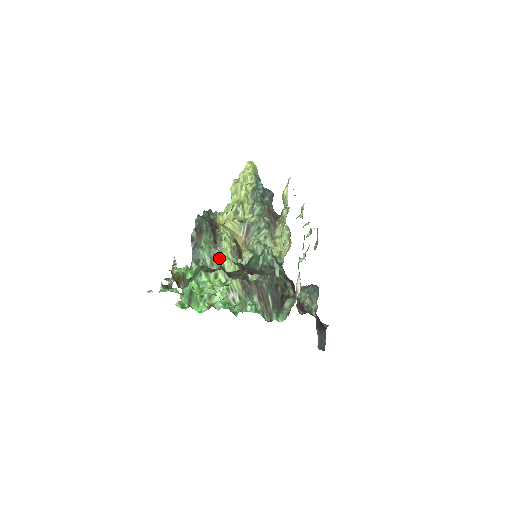
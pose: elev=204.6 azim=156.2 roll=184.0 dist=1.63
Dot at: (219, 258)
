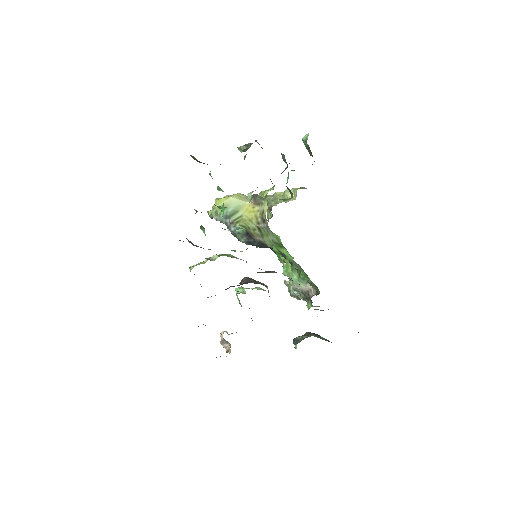
Dot at: occluded
